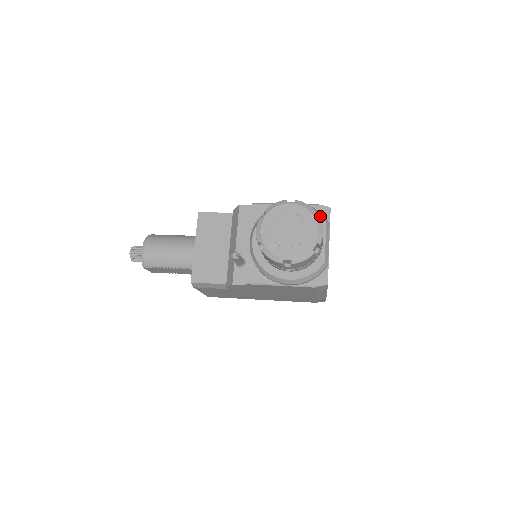
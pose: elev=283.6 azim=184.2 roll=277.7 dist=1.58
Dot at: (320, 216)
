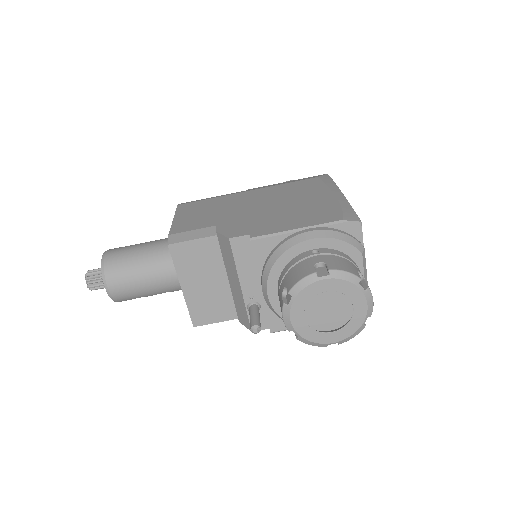
Dot at: (353, 247)
